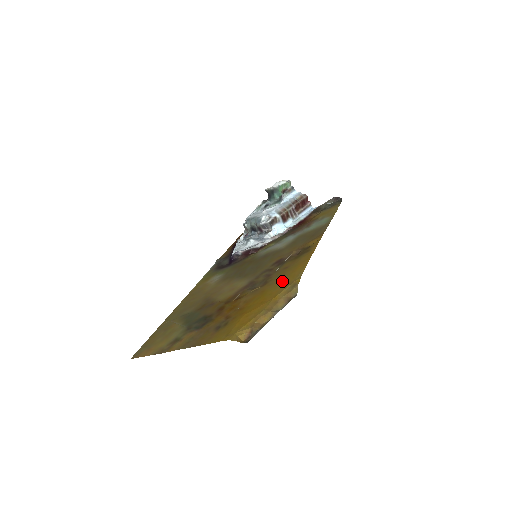
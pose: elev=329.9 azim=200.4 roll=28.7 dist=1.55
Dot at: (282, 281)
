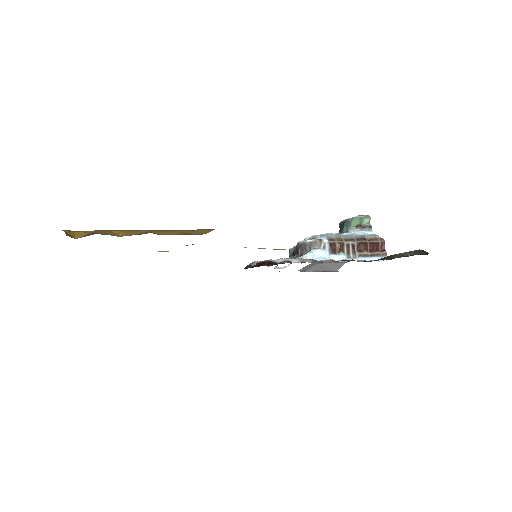
Dot at: occluded
